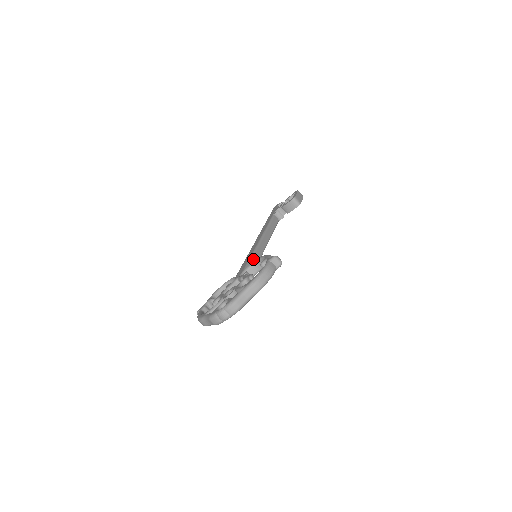
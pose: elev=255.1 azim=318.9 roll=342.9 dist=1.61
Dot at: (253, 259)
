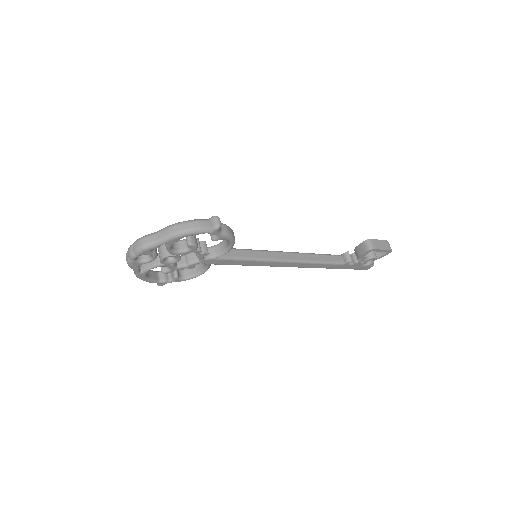
Dot at: (243, 251)
